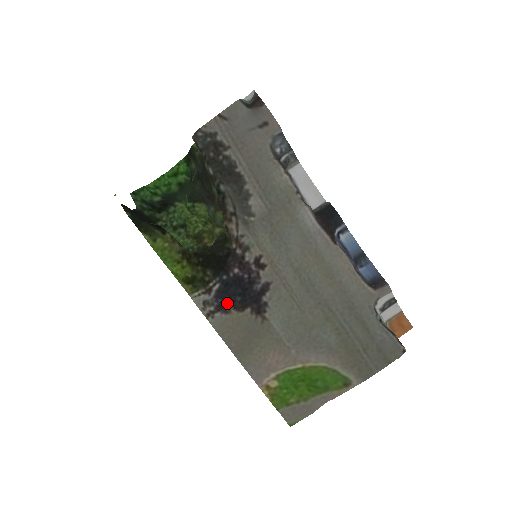
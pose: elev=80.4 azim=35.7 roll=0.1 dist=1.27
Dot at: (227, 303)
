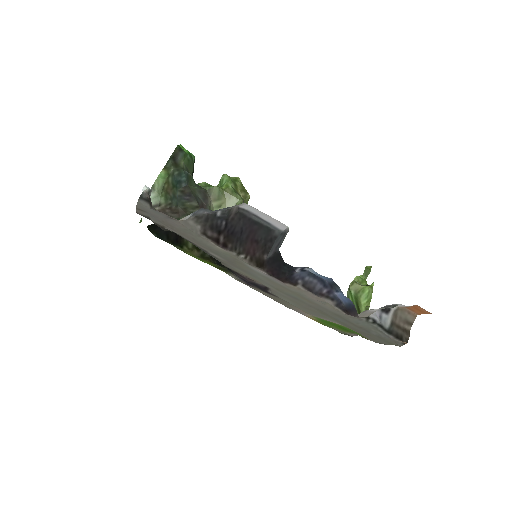
Dot at: (250, 284)
